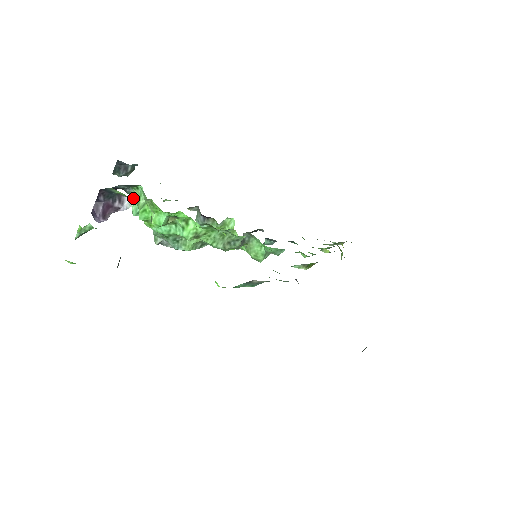
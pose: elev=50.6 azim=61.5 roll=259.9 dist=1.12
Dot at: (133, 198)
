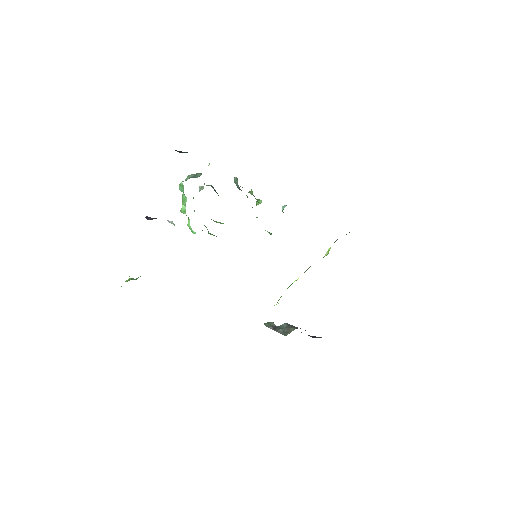
Dot at: (174, 224)
